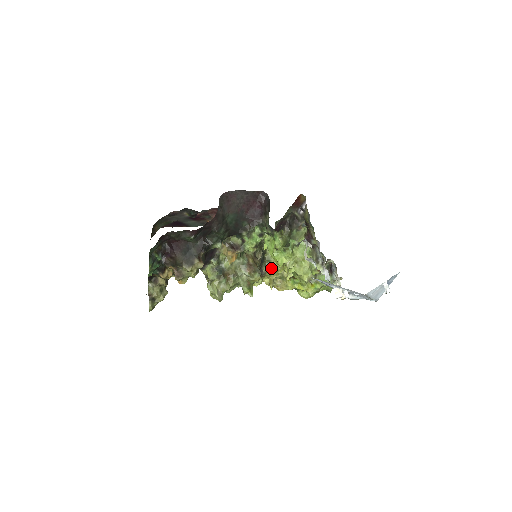
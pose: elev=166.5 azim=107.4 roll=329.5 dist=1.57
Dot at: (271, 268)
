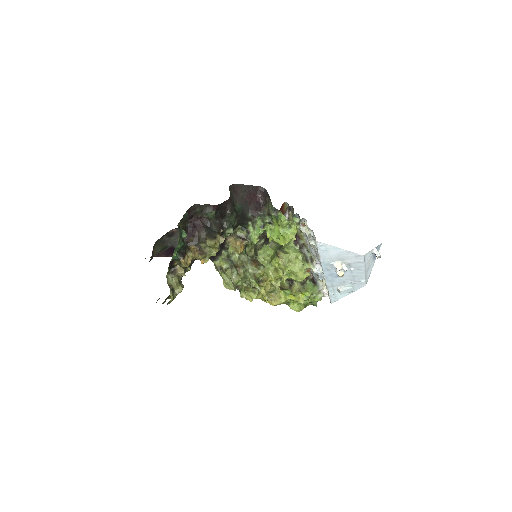
Dot at: (266, 276)
